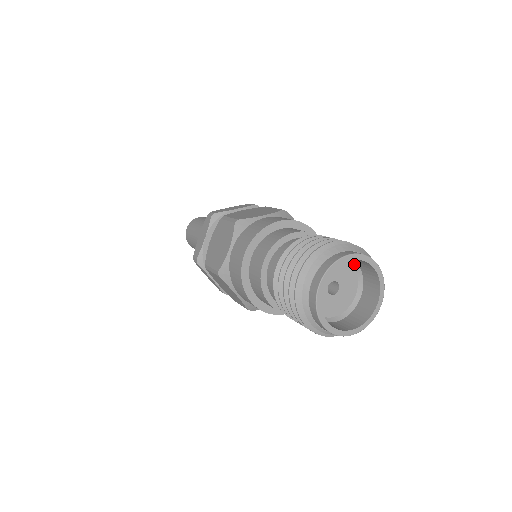
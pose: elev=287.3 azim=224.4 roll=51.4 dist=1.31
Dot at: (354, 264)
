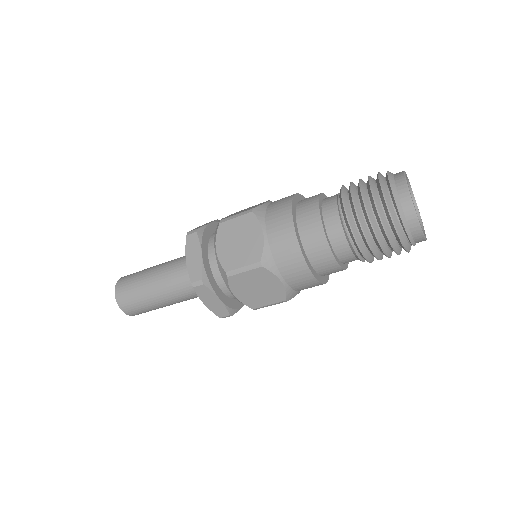
Dot at: occluded
